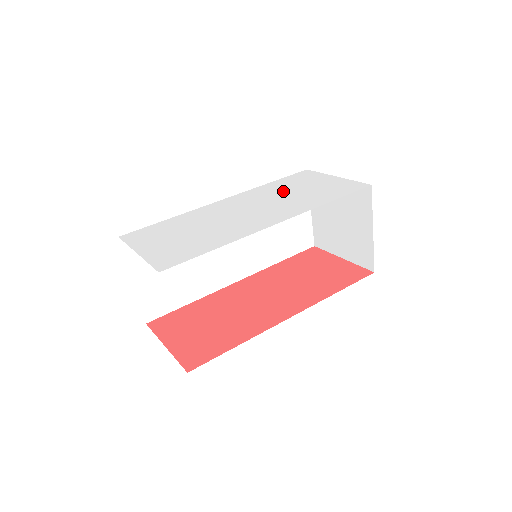
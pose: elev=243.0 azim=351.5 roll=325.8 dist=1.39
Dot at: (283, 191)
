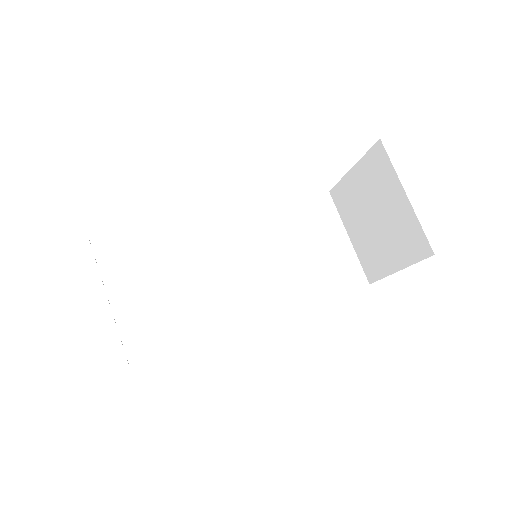
Dot at: occluded
